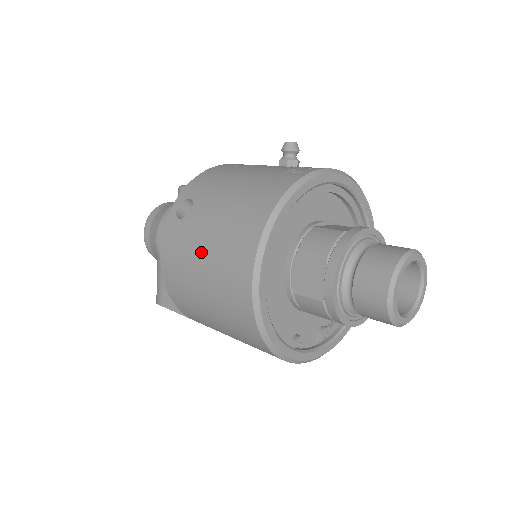
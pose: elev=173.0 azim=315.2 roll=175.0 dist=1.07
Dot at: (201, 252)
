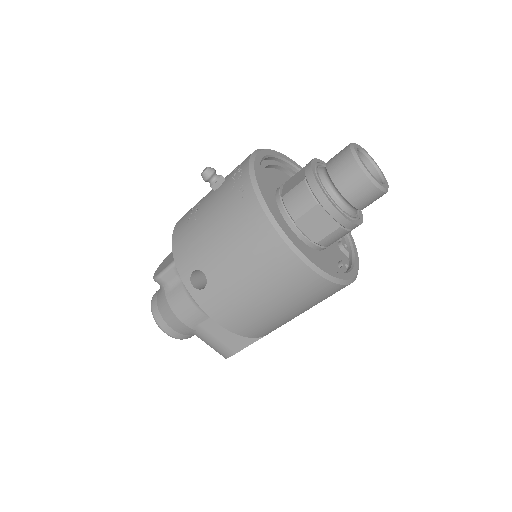
Dot at: (247, 287)
